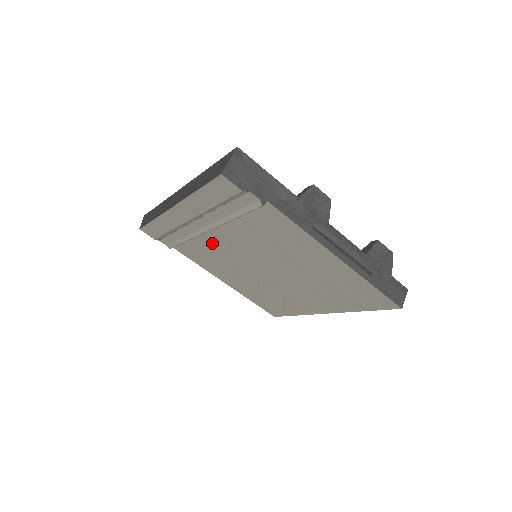
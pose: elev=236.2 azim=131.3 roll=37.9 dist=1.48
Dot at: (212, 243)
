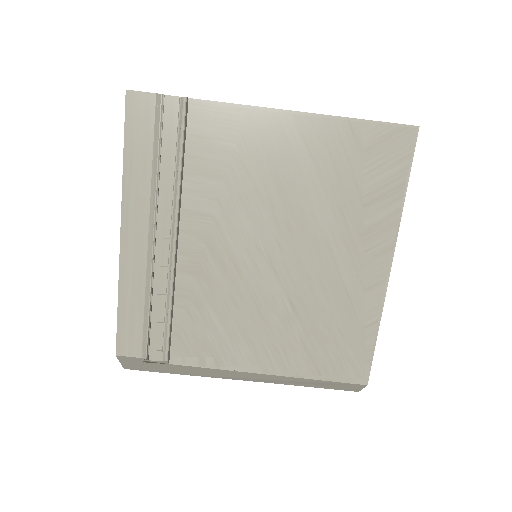
Dot at: (199, 277)
